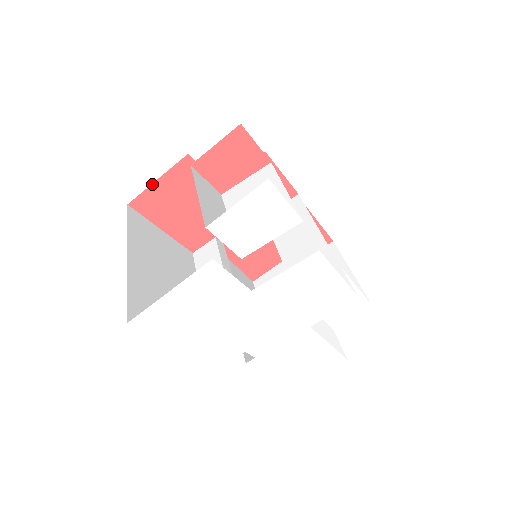
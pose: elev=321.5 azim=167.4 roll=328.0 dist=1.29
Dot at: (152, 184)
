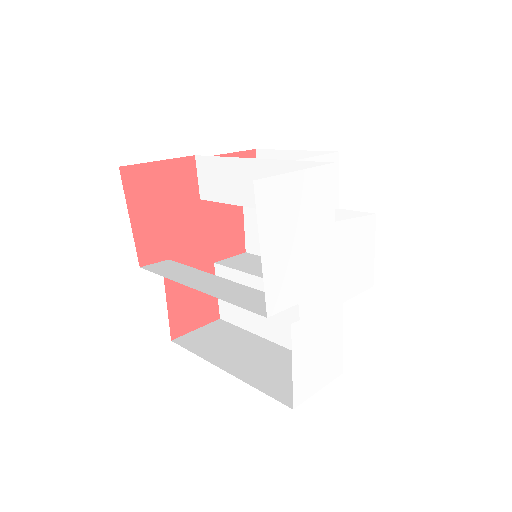
Dot at: (152, 162)
